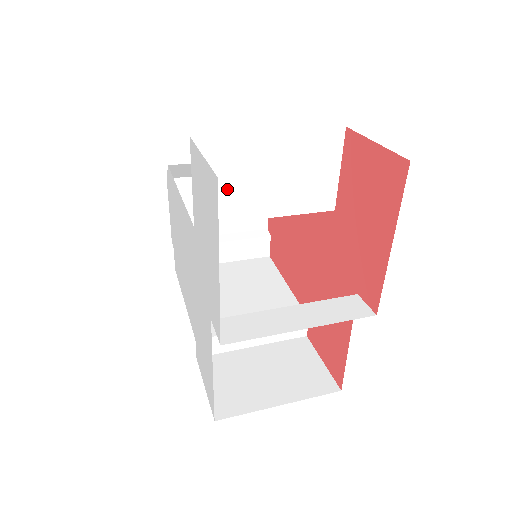
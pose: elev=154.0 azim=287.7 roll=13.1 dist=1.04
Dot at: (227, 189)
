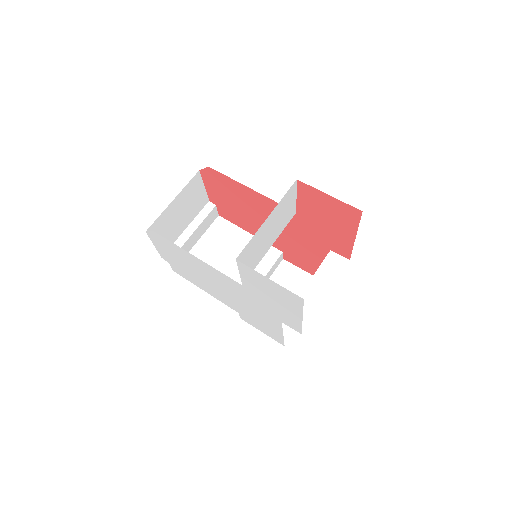
Dot at: (253, 258)
